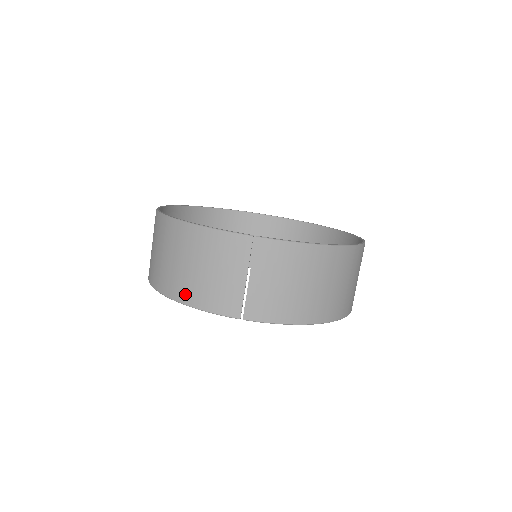
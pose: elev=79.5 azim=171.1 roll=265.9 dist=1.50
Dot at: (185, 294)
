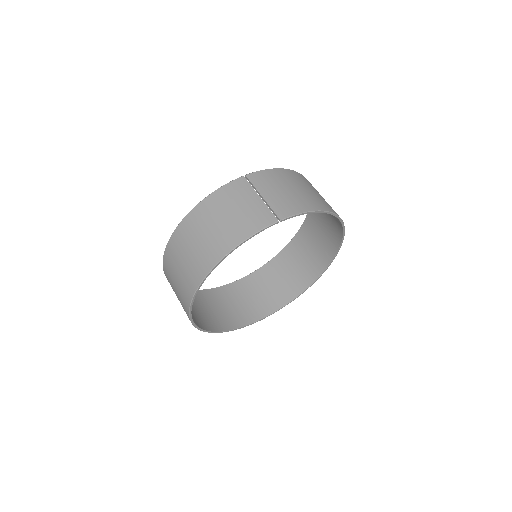
Dot at: (229, 242)
